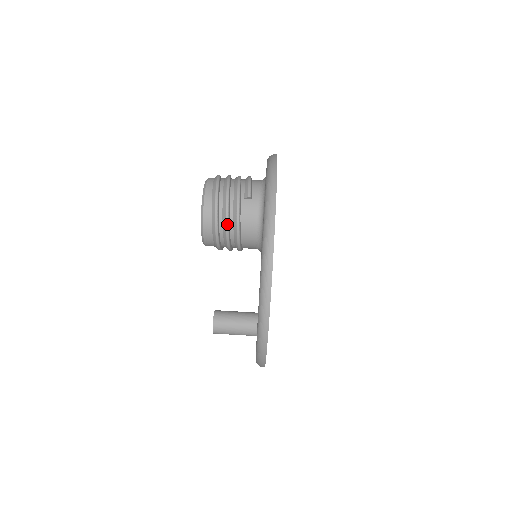
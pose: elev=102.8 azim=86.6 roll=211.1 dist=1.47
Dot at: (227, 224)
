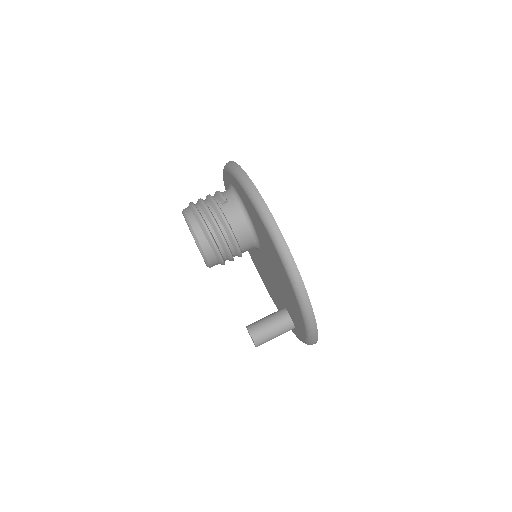
Dot at: (219, 231)
